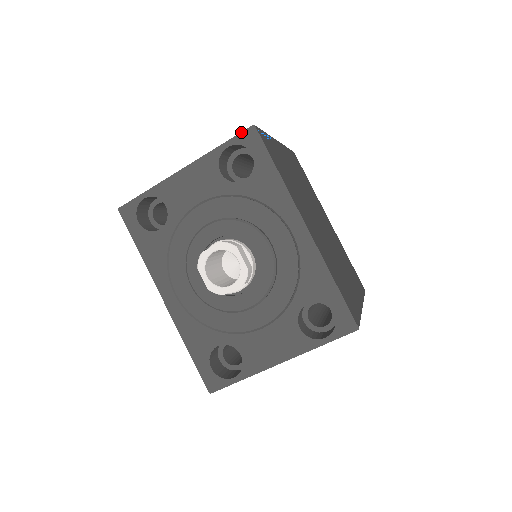
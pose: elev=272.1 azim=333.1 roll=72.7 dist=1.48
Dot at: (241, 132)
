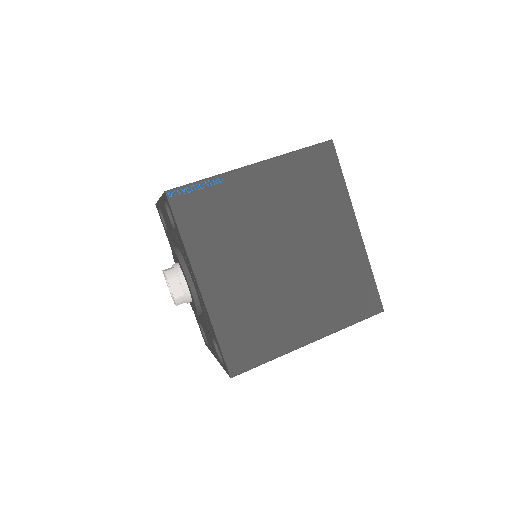
Dot at: occluded
